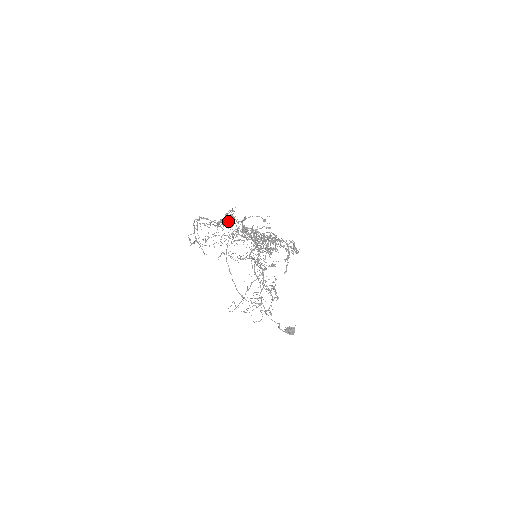
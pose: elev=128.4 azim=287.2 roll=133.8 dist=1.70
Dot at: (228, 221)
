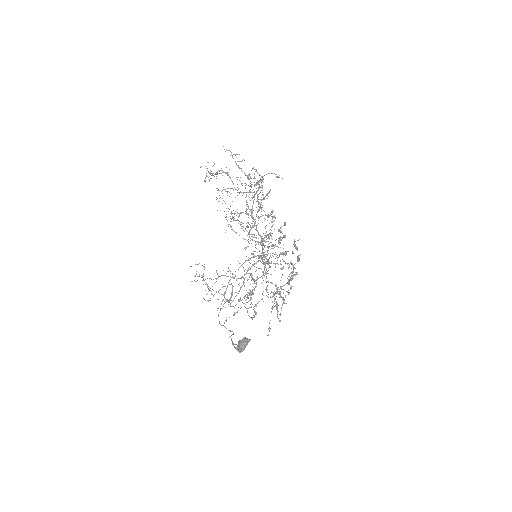
Dot at: occluded
